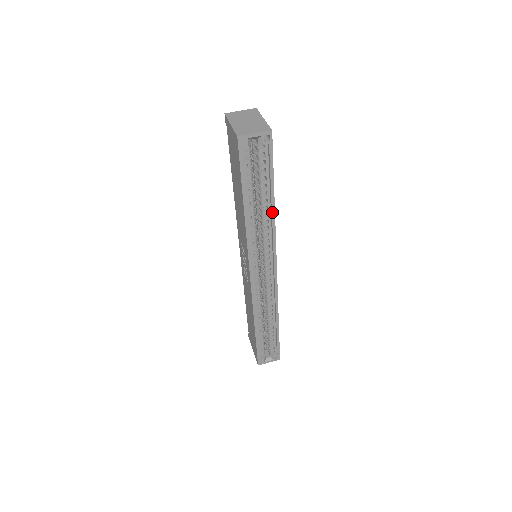
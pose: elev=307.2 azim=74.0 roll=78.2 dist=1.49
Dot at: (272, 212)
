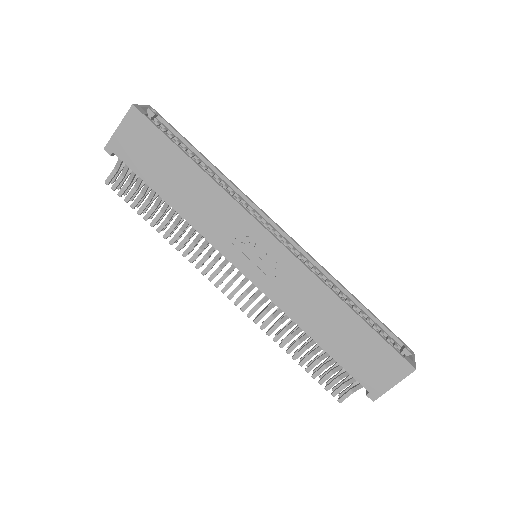
Dot at: (217, 170)
